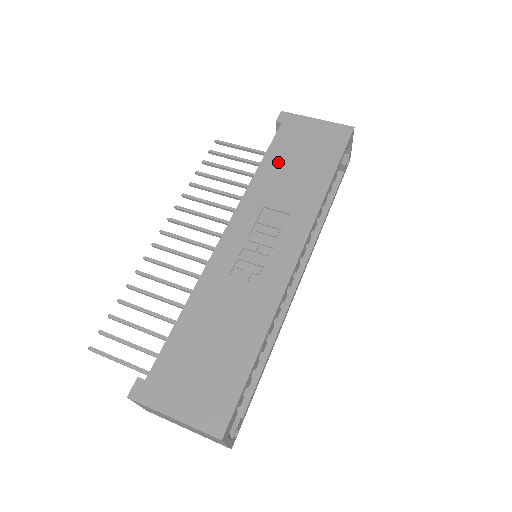
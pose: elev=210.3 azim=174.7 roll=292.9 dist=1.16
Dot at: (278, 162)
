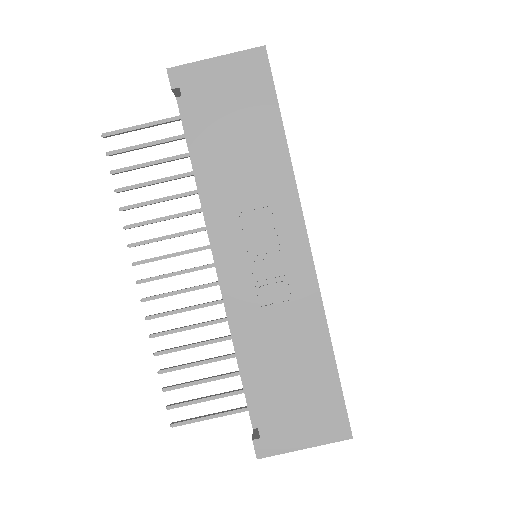
Dot at: (214, 147)
